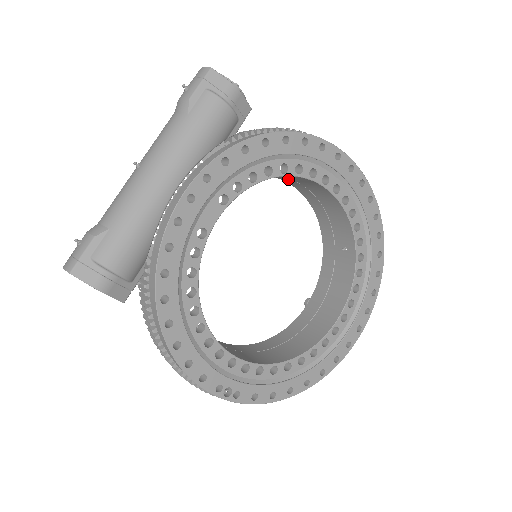
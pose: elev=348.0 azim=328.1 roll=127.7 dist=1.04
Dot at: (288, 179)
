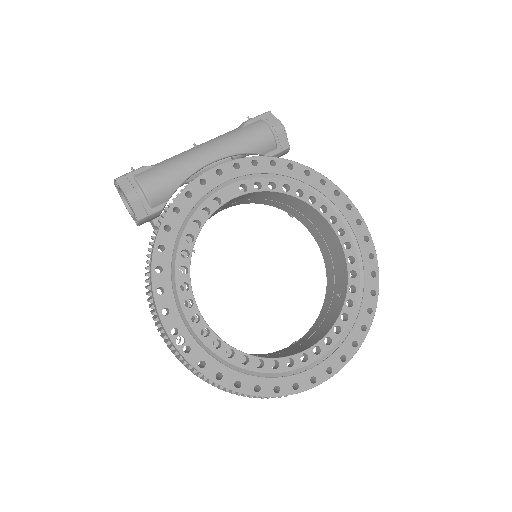
Dot at: (307, 221)
